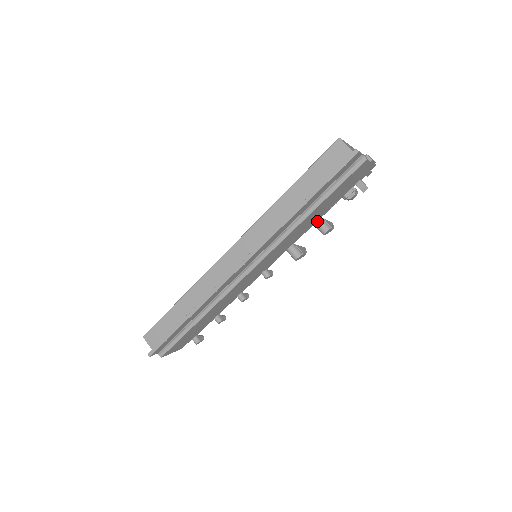
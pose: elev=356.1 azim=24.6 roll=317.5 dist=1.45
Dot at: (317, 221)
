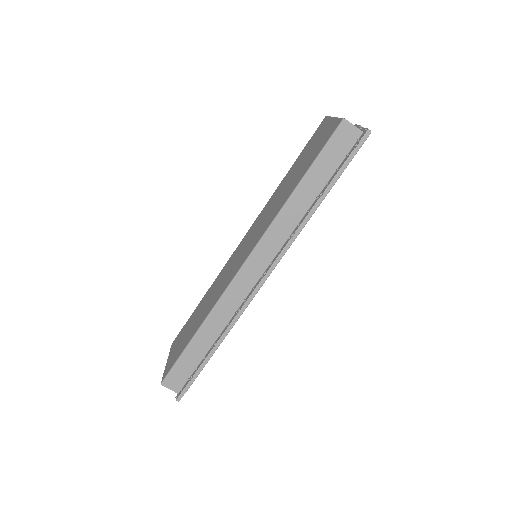
Dot at: occluded
